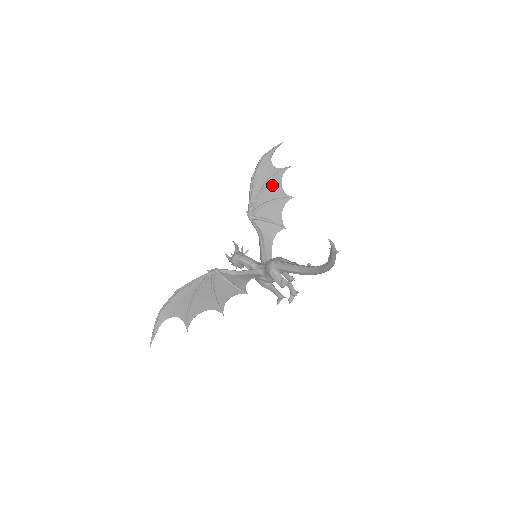
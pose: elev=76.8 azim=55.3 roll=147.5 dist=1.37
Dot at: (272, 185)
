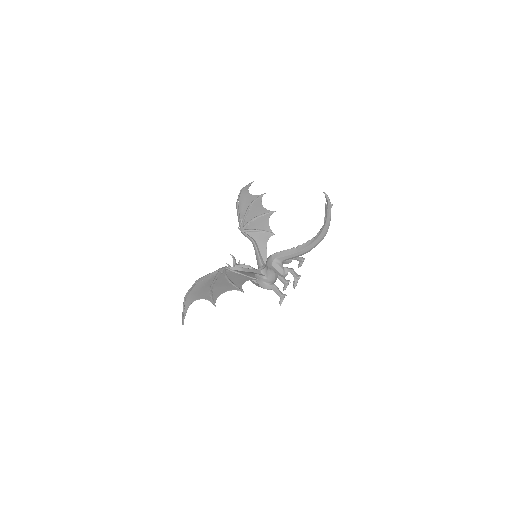
Dot at: (255, 206)
